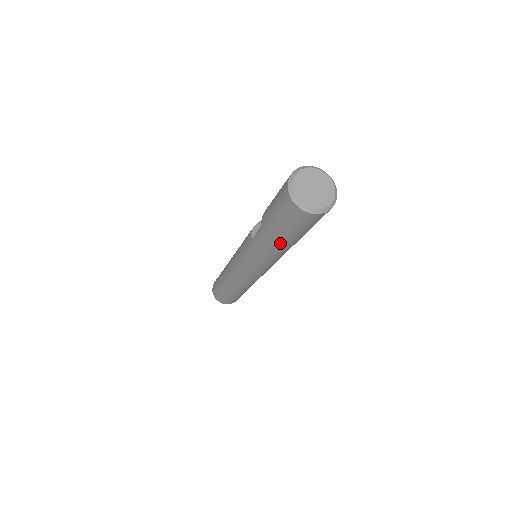
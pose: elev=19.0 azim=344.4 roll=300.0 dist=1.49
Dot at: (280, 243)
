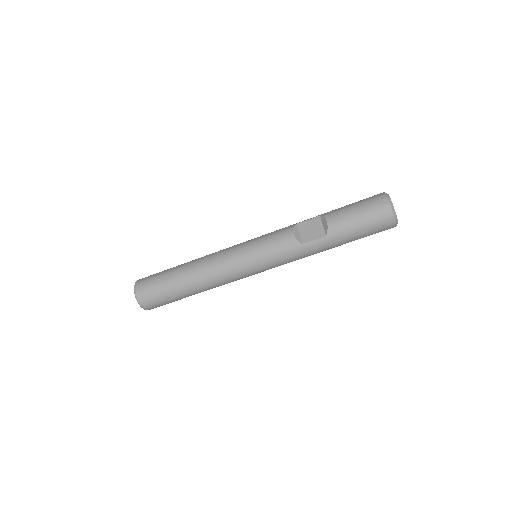
Dot at: occluded
